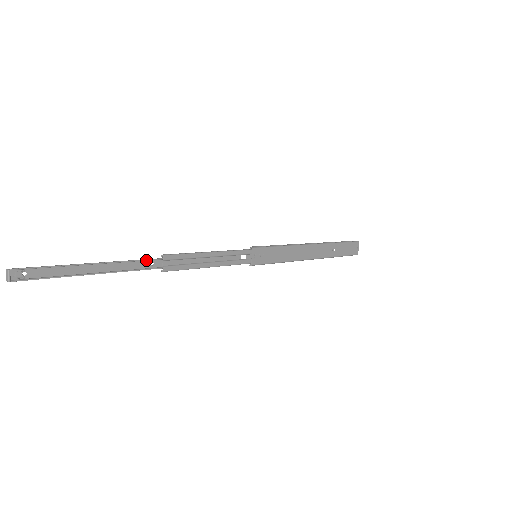
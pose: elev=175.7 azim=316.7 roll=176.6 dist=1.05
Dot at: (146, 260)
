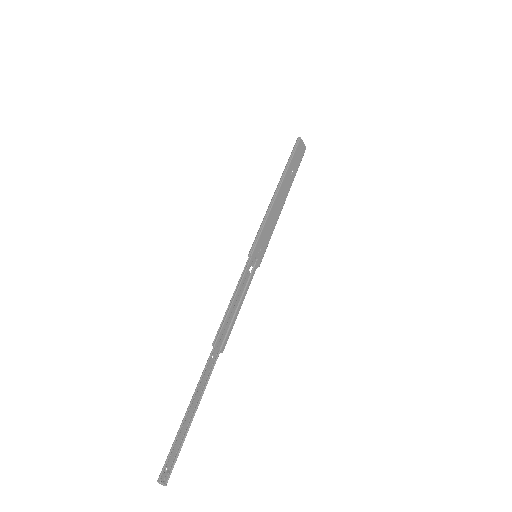
Dot at: (209, 362)
